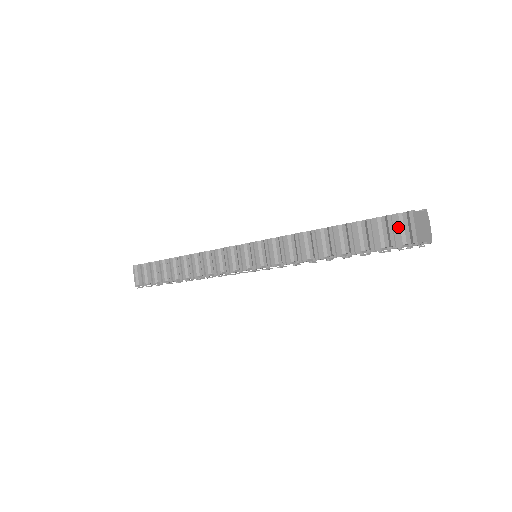
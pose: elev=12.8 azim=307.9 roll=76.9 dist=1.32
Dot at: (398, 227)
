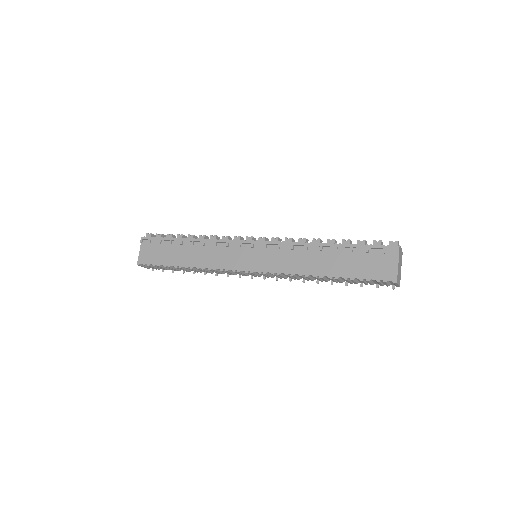
Dot at: (386, 284)
